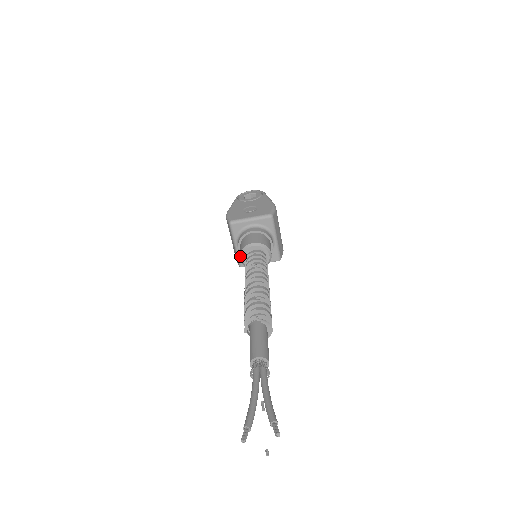
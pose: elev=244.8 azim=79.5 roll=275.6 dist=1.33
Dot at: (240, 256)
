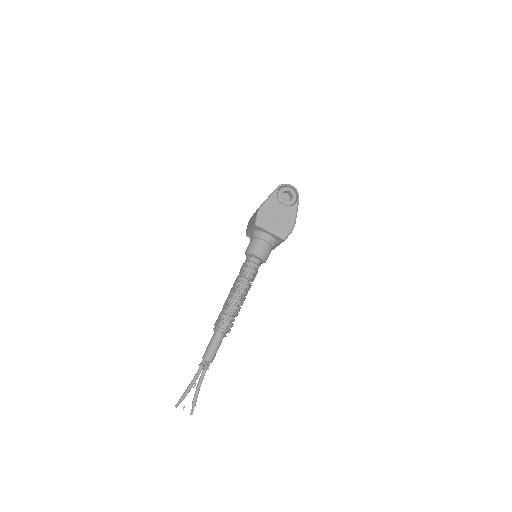
Dot at: (246, 252)
